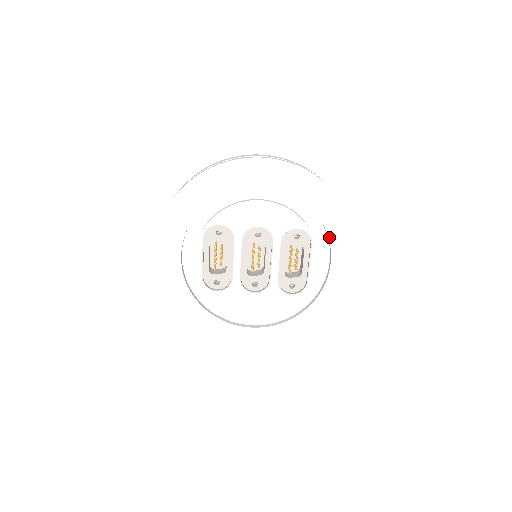
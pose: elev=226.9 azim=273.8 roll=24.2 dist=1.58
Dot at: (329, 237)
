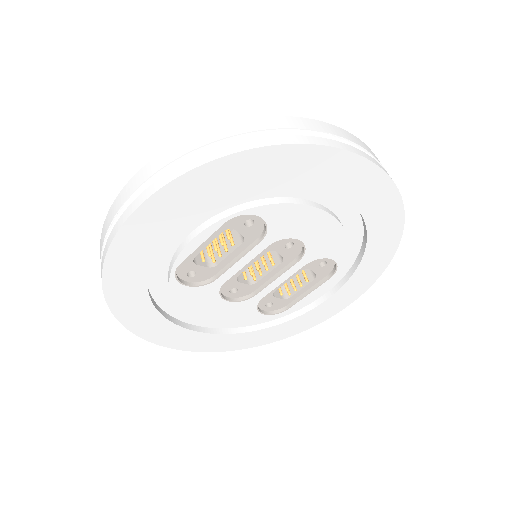
Dot at: (350, 279)
